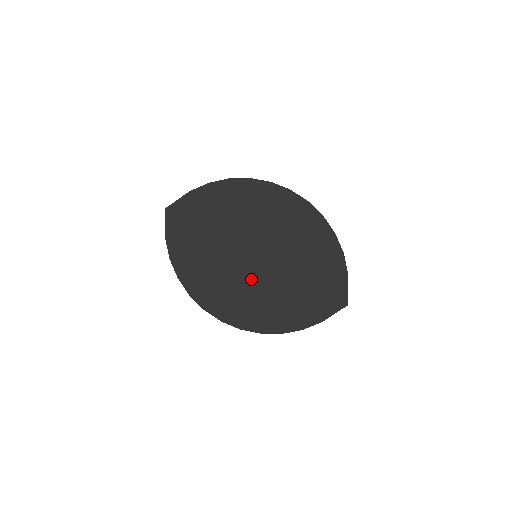
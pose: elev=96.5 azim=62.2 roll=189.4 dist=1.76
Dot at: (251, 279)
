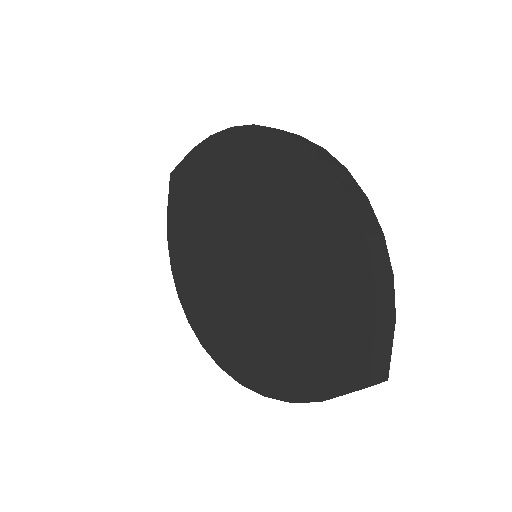
Dot at: (238, 292)
